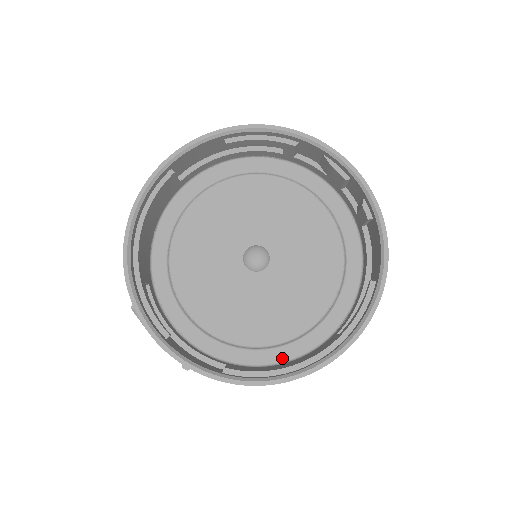
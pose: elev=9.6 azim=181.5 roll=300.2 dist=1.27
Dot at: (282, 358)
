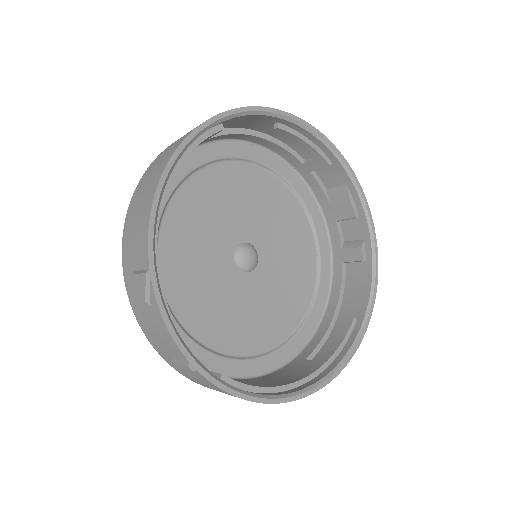
Dot at: (248, 372)
